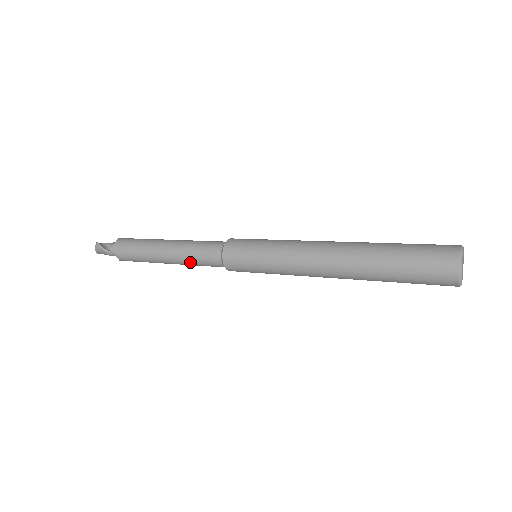
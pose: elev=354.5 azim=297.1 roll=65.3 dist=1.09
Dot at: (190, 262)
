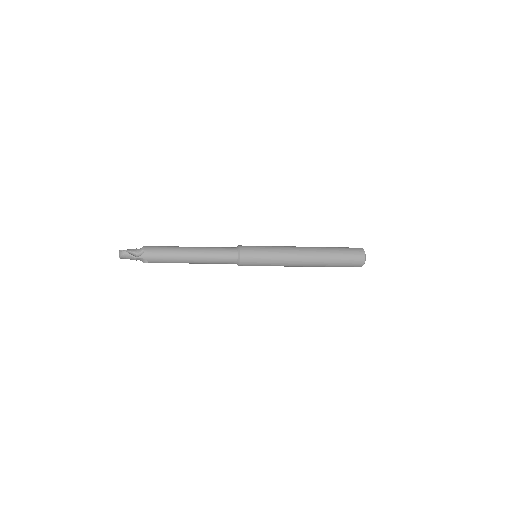
Dot at: (212, 263)
